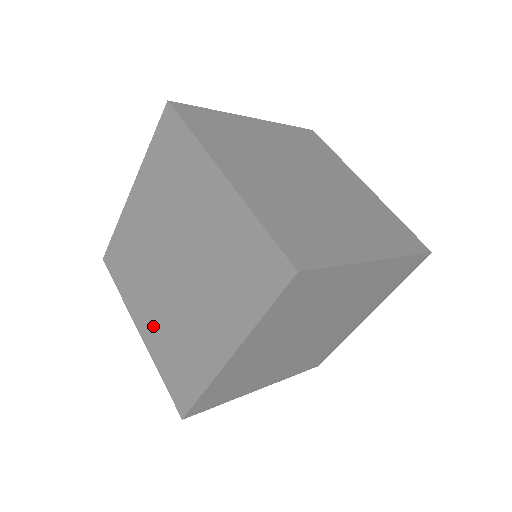
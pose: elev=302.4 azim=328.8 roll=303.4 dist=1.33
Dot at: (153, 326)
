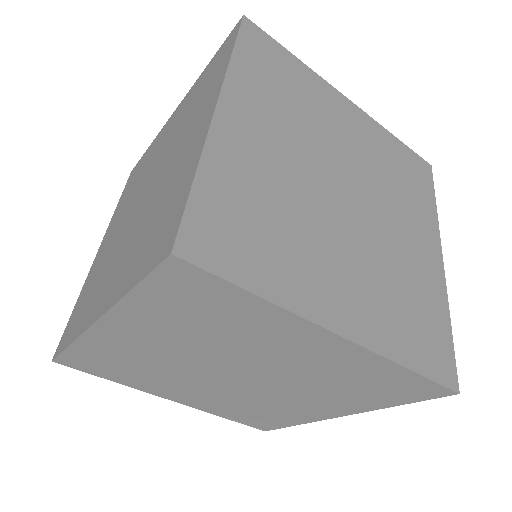
Dot at: (102, 253)
